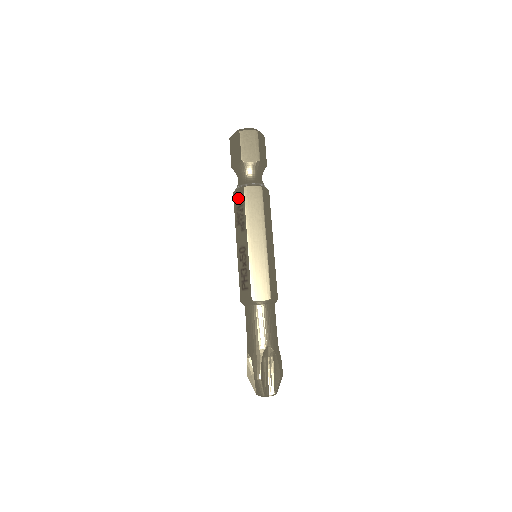
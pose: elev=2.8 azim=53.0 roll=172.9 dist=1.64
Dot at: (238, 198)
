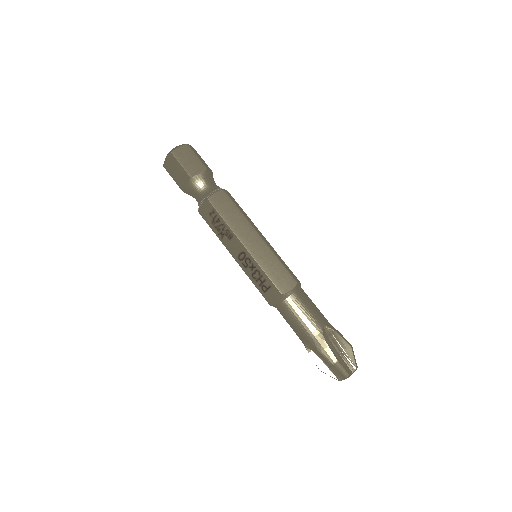
Dot at: (207, 213)
